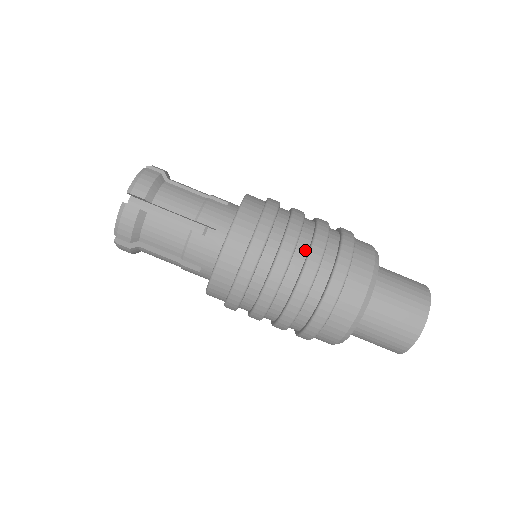
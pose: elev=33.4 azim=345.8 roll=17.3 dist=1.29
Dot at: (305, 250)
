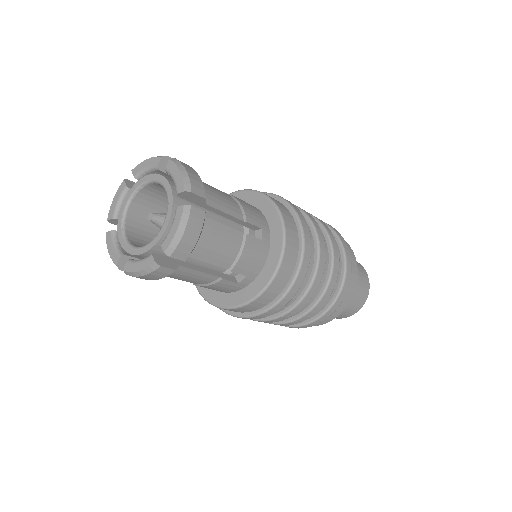
Dot at: (316, 295)
